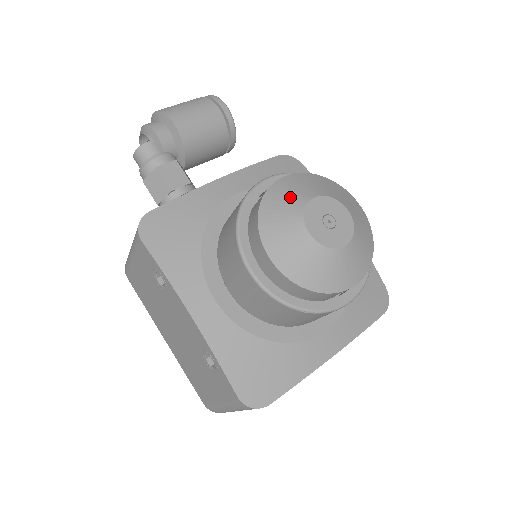
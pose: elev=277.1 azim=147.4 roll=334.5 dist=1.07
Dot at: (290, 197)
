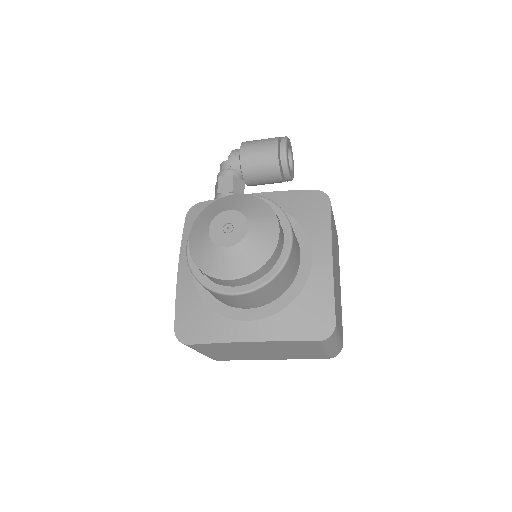
Dot at: (221, 206)
